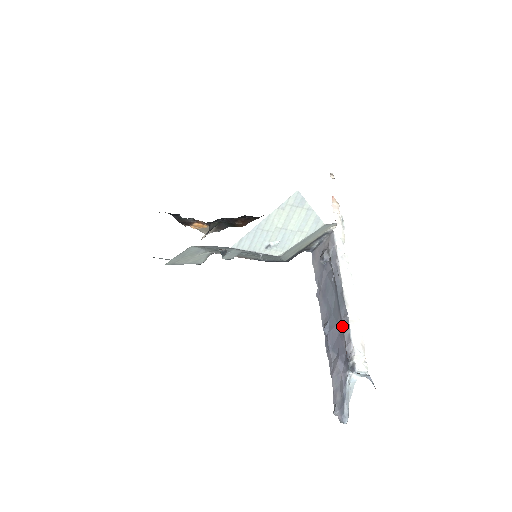
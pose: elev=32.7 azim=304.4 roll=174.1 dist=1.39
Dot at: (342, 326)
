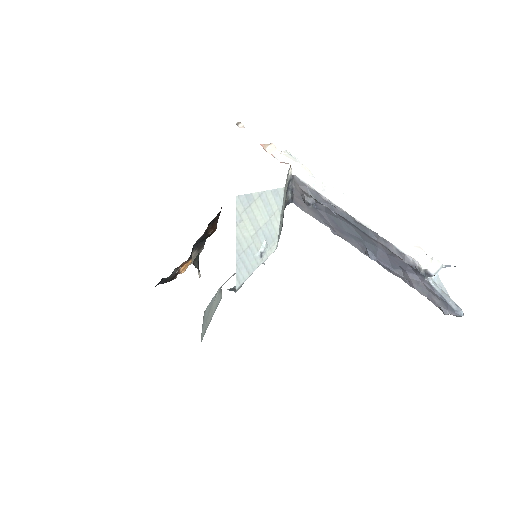
Dot at: (383, 247)
